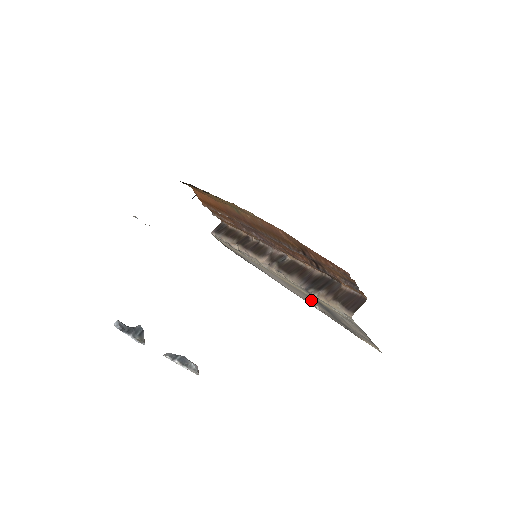
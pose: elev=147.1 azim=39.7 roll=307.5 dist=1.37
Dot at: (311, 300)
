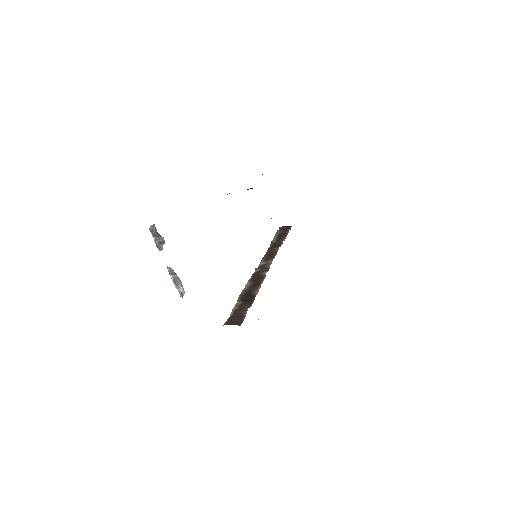
Dot at: occluded
